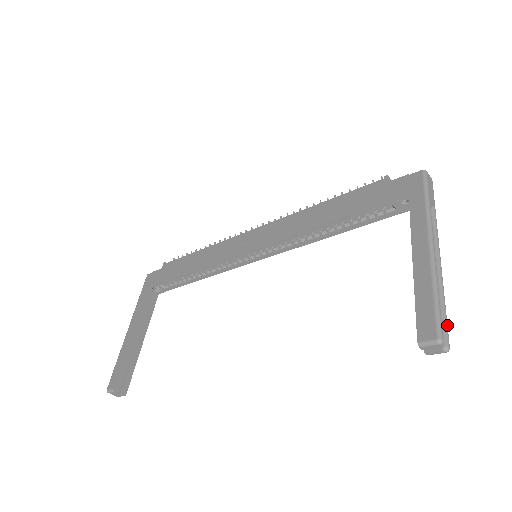
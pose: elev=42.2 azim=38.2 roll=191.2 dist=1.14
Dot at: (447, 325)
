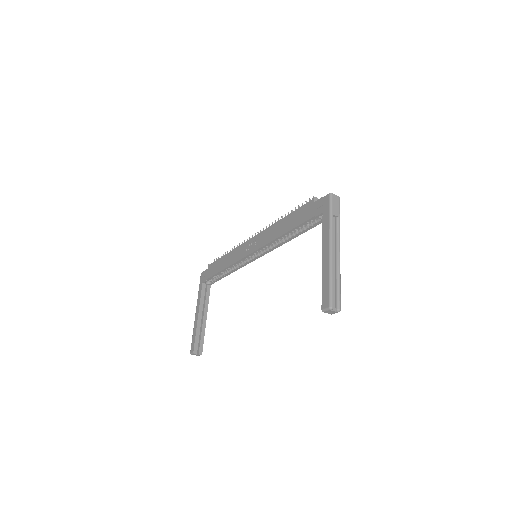
Dot at: (340, 296)
